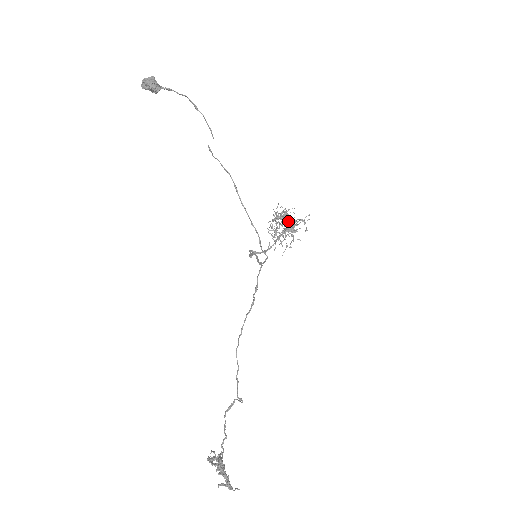
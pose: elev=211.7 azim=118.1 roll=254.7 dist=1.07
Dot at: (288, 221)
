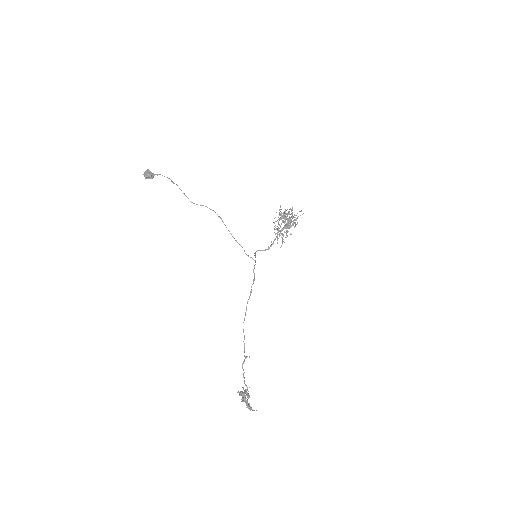
Dot at: (287, 219)
